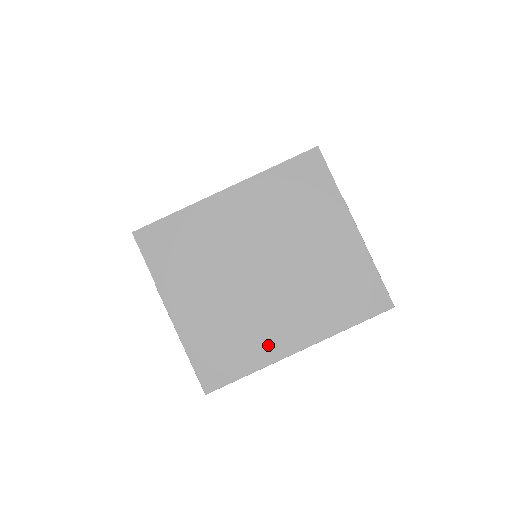
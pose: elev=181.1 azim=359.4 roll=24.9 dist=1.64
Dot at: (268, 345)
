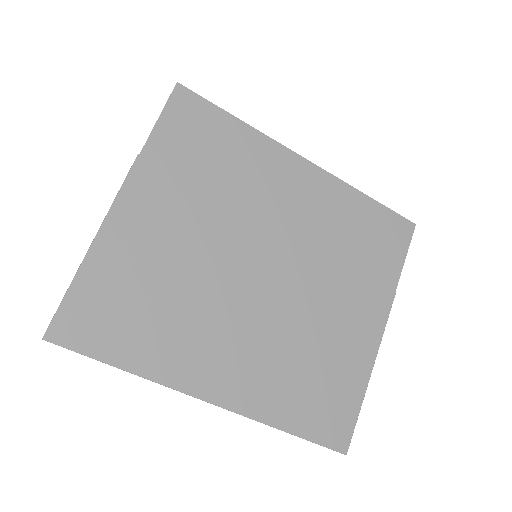
Dot at: (184, 358)
